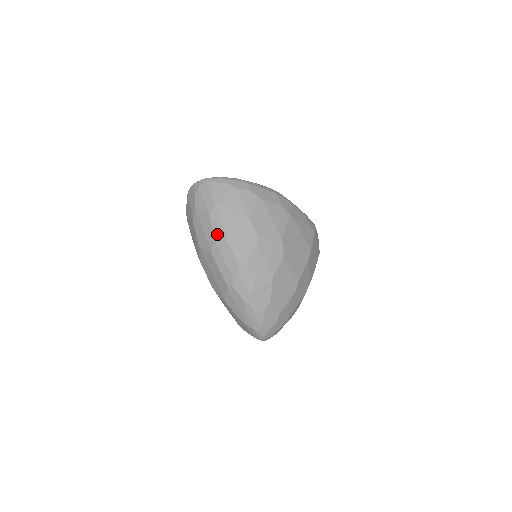
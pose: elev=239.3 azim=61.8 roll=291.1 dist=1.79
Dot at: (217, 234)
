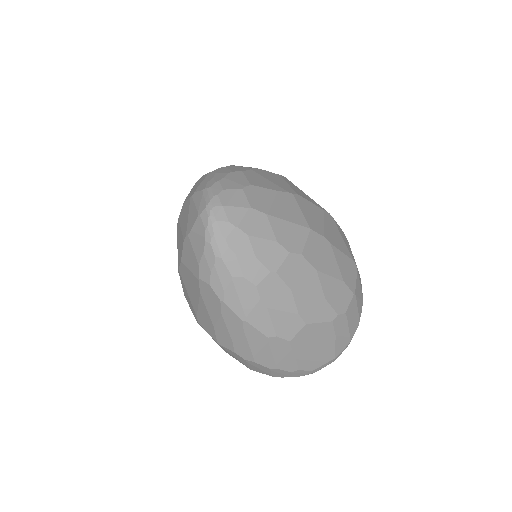
Dot at: occluded
